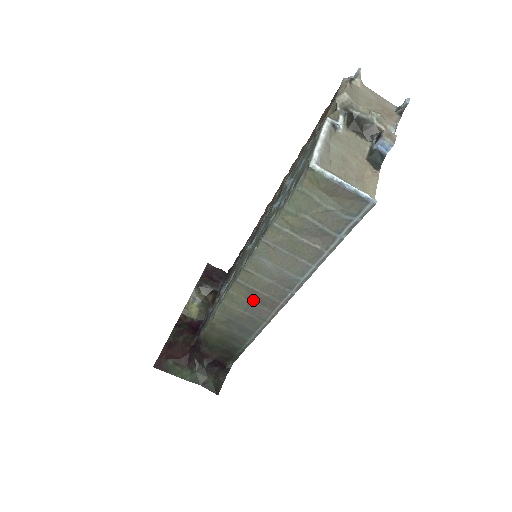
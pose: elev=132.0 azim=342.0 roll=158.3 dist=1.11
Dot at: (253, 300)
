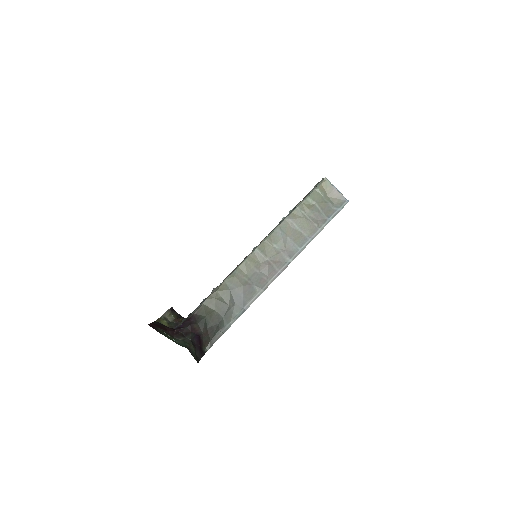
Dot at: (259, 269)
